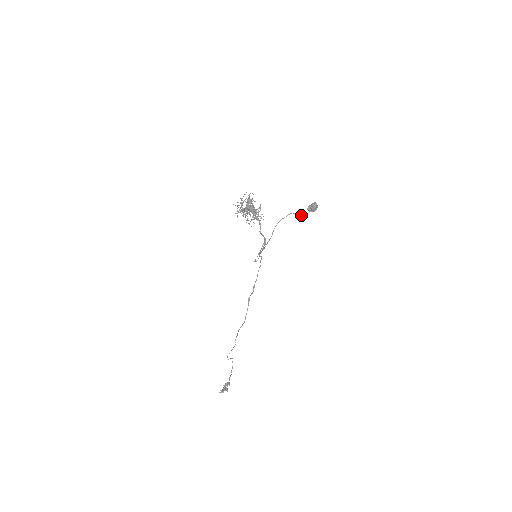
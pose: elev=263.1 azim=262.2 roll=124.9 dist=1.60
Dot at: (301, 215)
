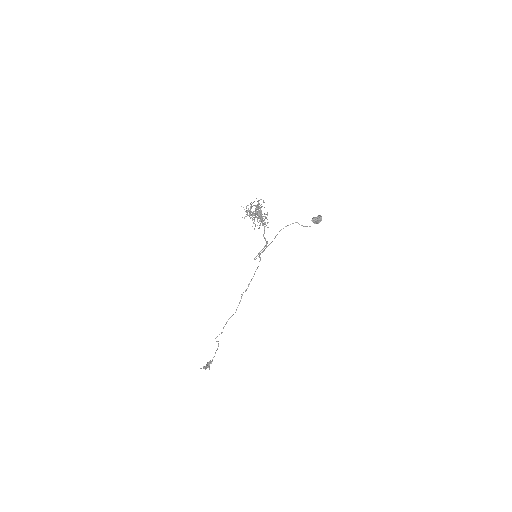
Dot at: (305, 226)
